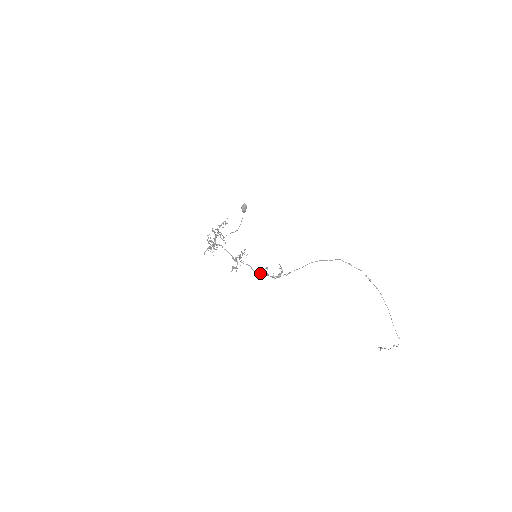
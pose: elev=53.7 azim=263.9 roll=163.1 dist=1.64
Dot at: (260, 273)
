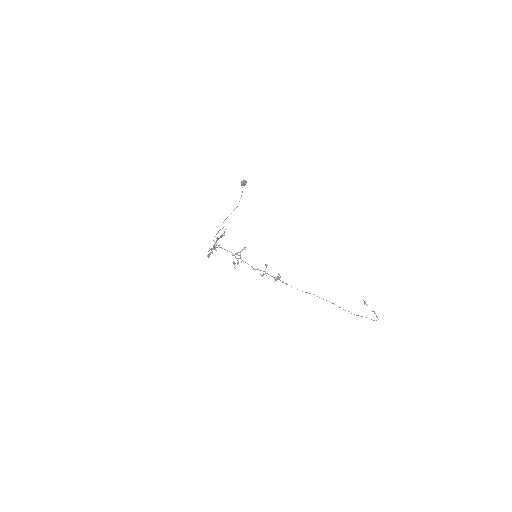
Dot at: (260, 270)
